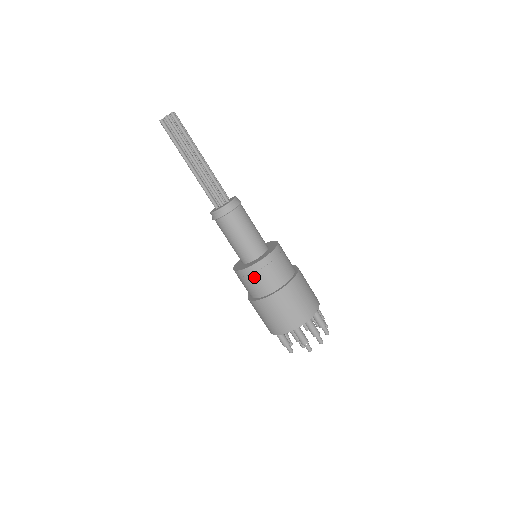
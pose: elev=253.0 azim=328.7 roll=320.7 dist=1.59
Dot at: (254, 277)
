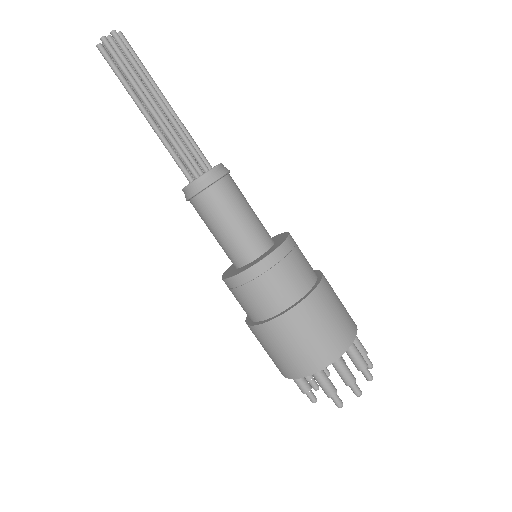
Dot at: (246, 290)
